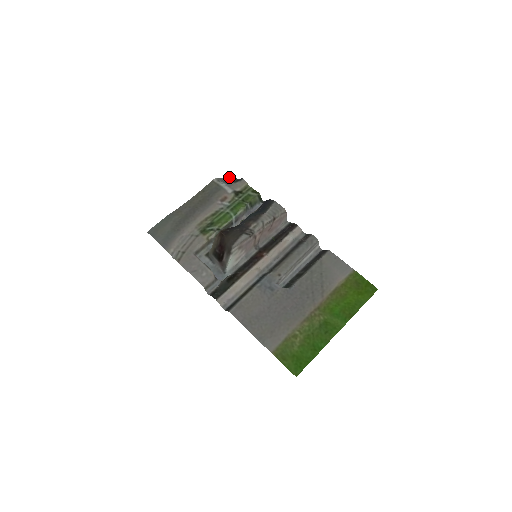
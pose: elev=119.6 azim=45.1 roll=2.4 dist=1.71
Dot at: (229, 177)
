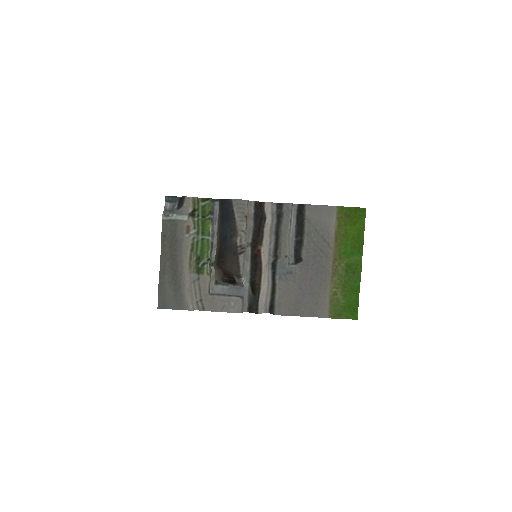
Dot at: (168, 201)
